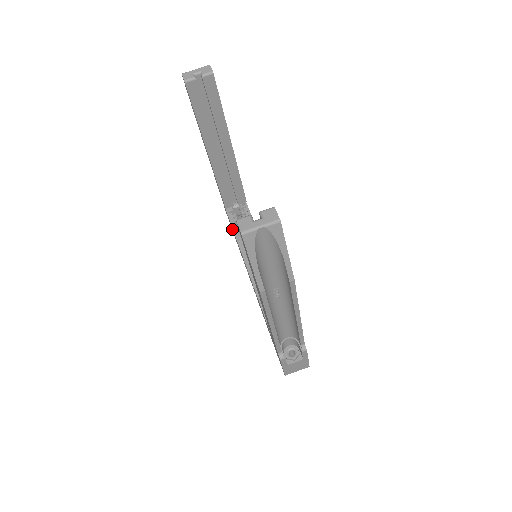
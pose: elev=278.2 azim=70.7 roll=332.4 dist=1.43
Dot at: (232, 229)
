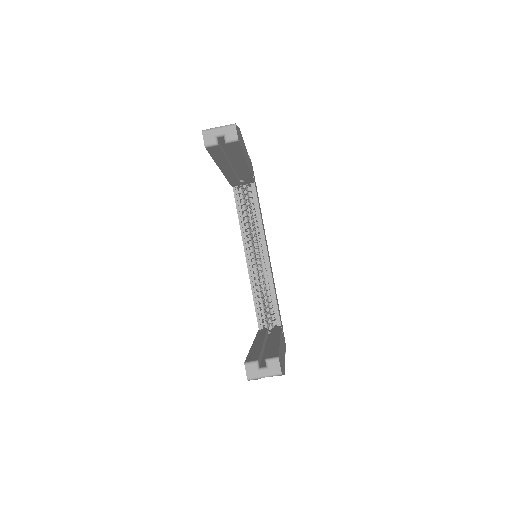
Dot at: occluded
